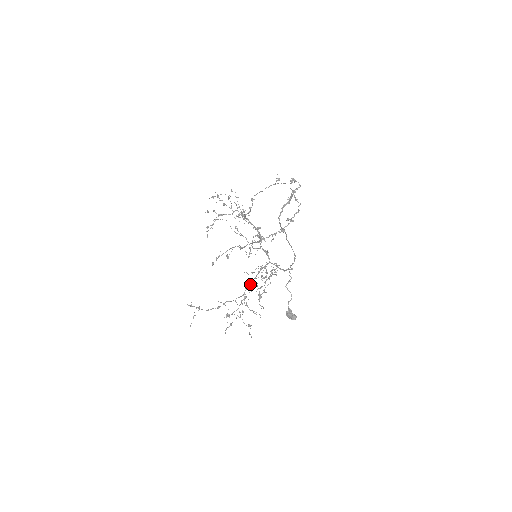
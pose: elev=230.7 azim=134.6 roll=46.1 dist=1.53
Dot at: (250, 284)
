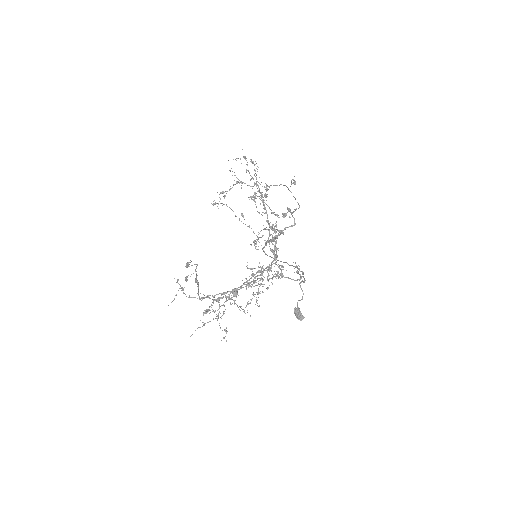
Dot at: occluded
